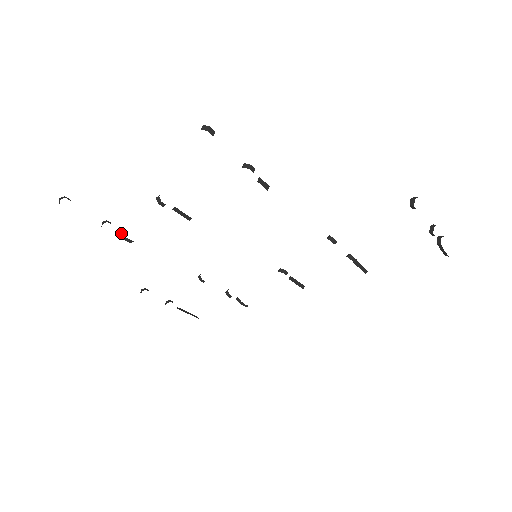
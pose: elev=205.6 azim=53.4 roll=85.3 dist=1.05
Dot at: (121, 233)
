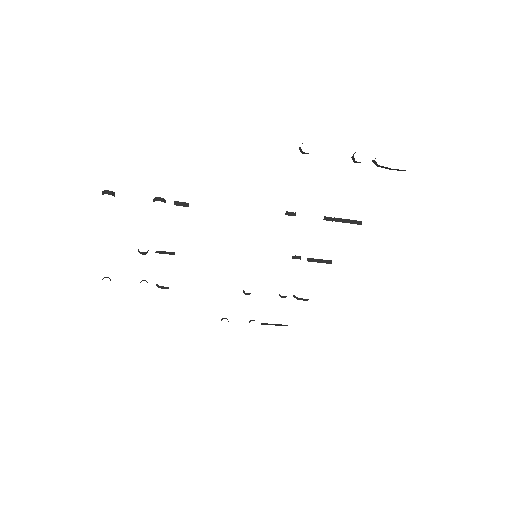
Dot at: (157, 285)
